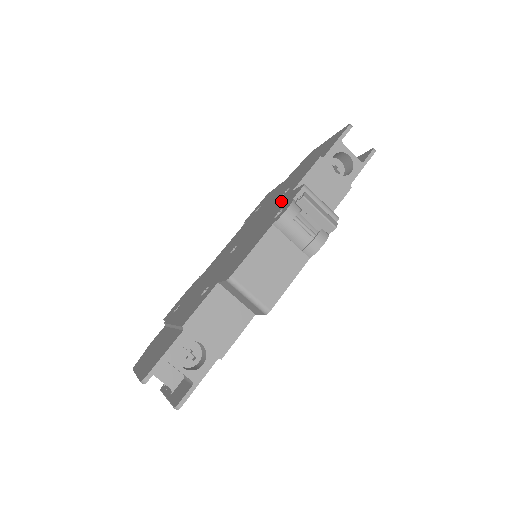
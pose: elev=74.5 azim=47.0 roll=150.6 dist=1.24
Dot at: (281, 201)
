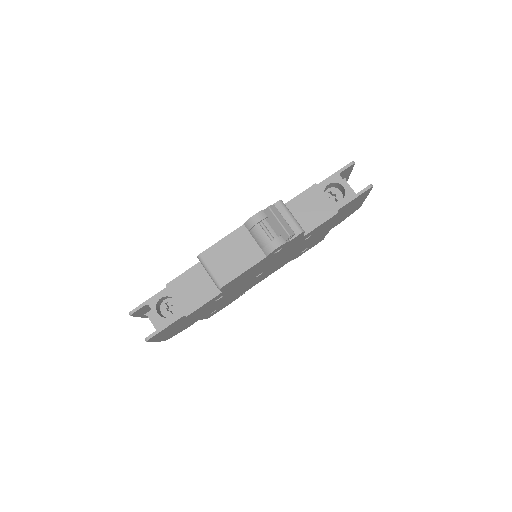
Dot at: occluded
